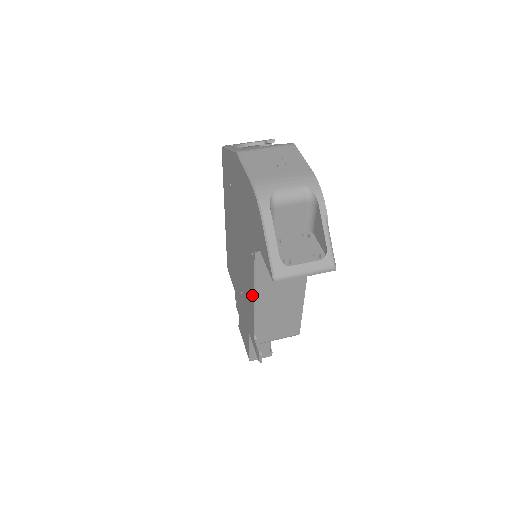
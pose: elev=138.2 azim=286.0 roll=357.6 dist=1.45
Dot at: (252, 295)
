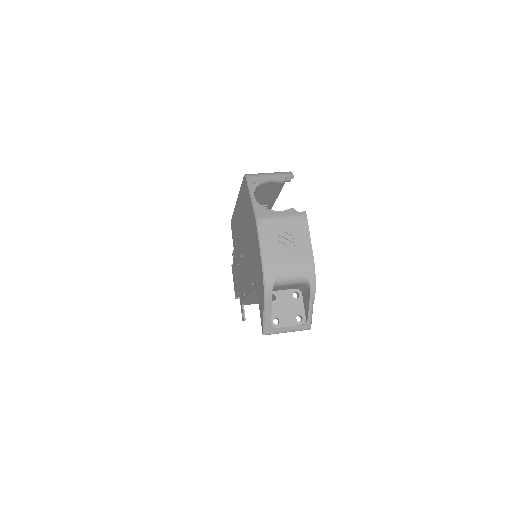
Dot at: (247, 293)
